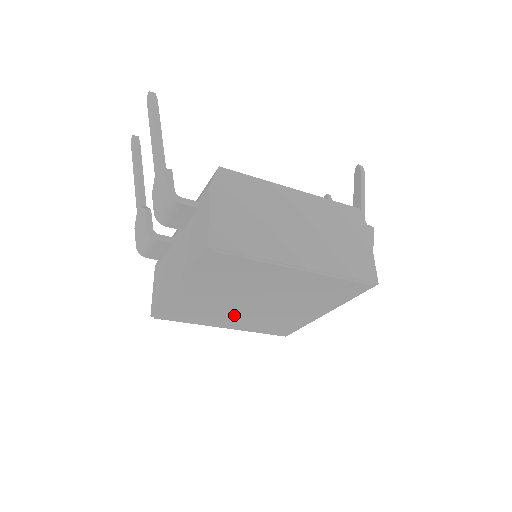
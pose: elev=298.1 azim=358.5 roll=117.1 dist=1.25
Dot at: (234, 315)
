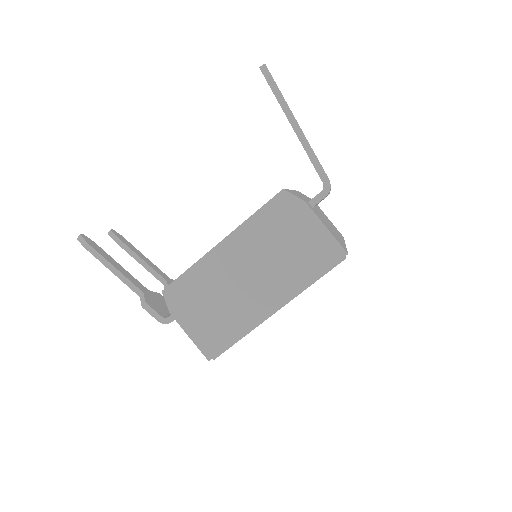
Dot at: occluded
